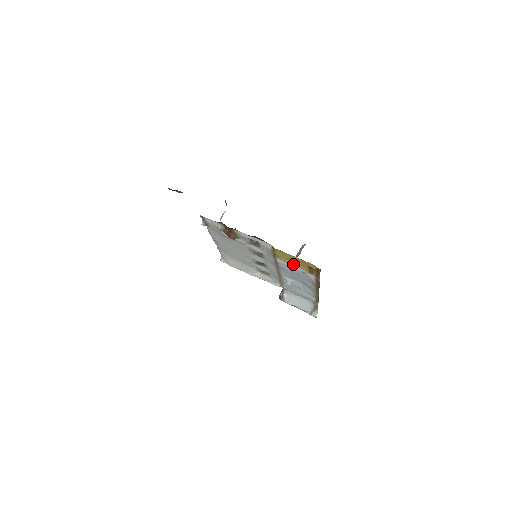
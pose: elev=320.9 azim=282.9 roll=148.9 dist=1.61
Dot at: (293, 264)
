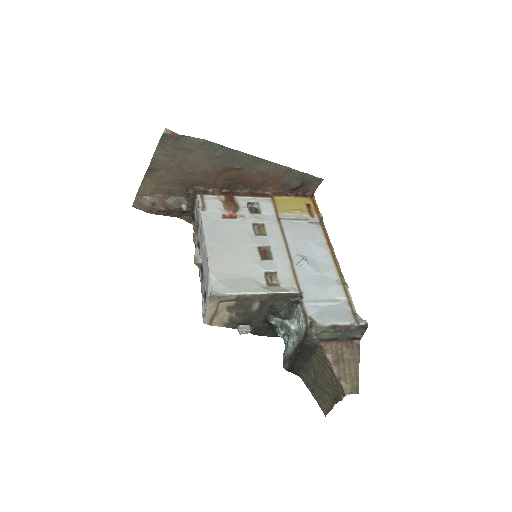
Dot at: (295, 210)
